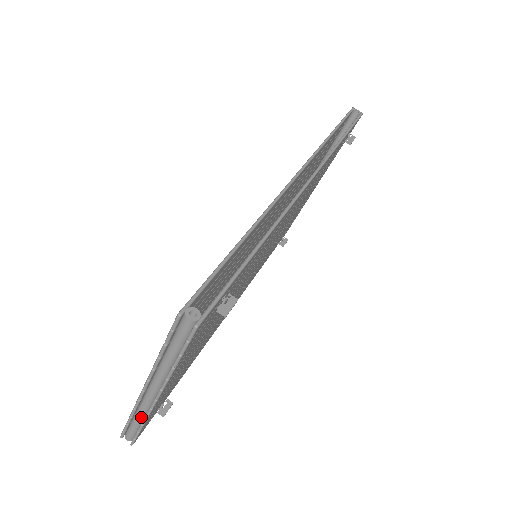
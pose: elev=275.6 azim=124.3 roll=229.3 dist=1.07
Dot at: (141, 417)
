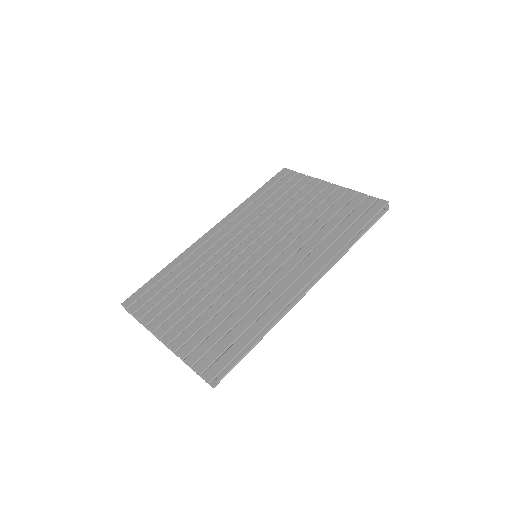
Dot at: occluded
